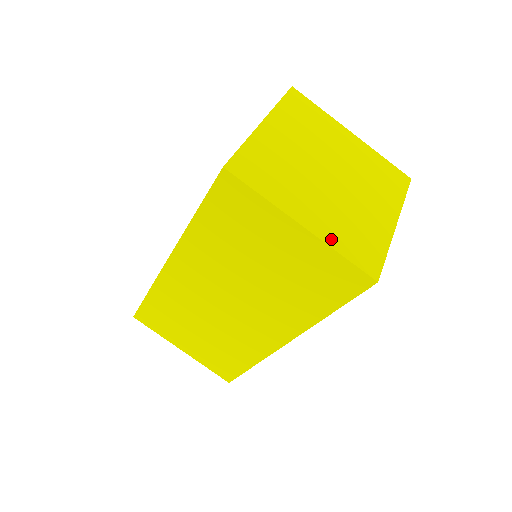
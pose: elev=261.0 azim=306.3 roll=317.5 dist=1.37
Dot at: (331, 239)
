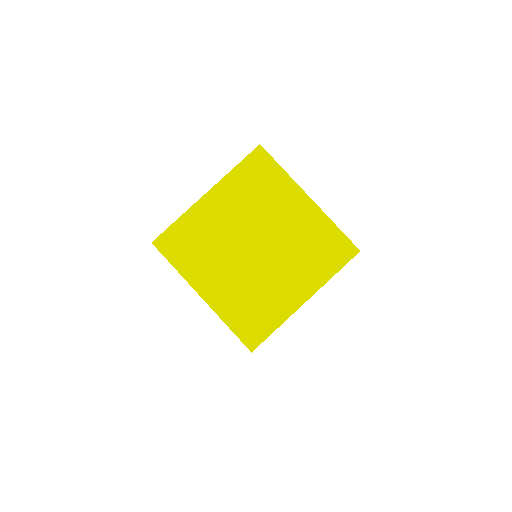
Dot at: (224, 311)
